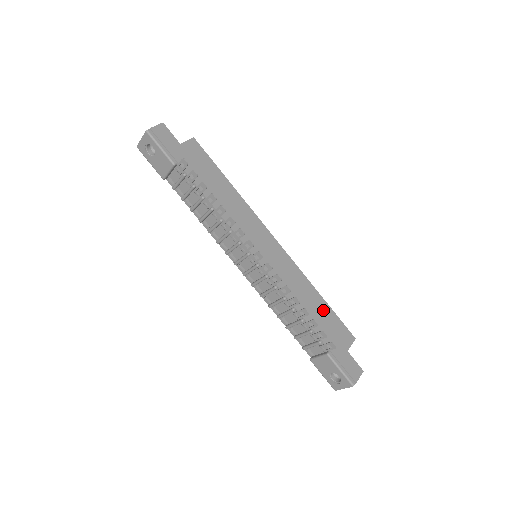
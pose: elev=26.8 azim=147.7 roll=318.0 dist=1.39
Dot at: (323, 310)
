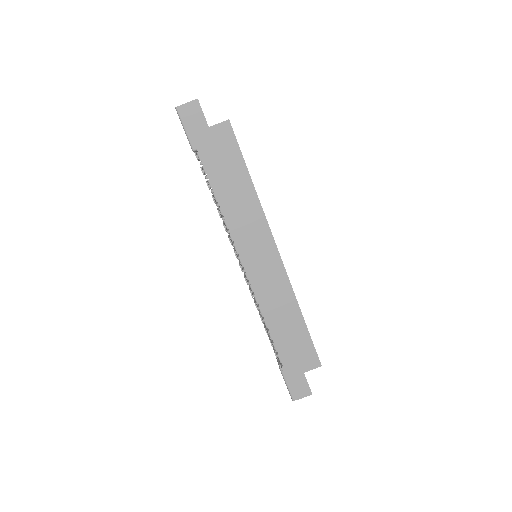
Dot at: (297, 331)
